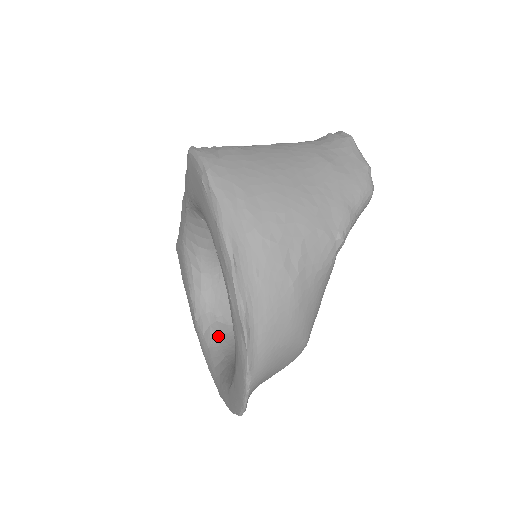
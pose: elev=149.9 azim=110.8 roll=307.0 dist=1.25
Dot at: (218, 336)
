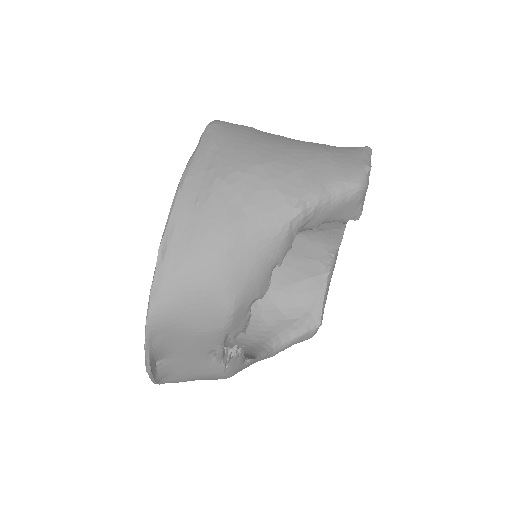
Dot at: occluded
